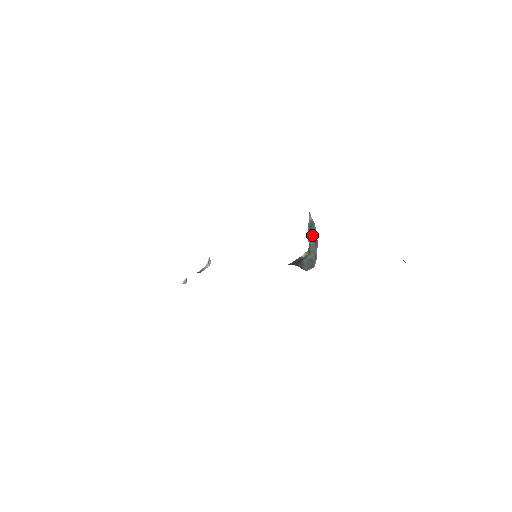
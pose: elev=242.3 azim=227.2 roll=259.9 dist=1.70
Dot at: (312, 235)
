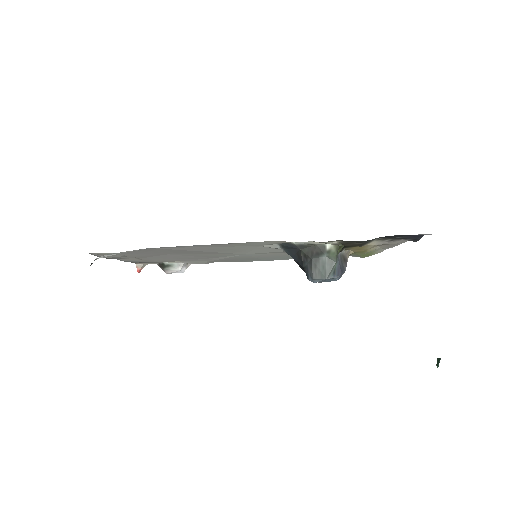
Dot at: (341, 263)
